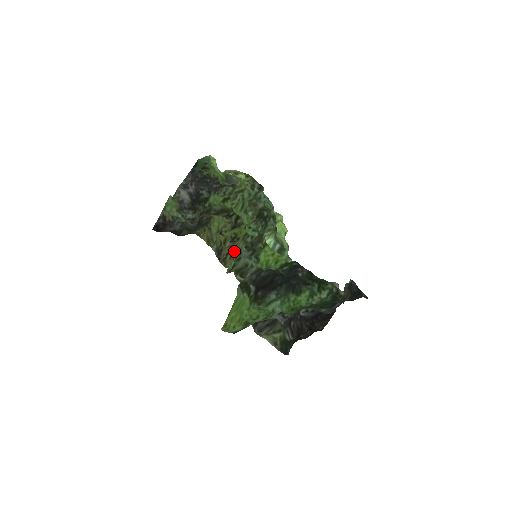
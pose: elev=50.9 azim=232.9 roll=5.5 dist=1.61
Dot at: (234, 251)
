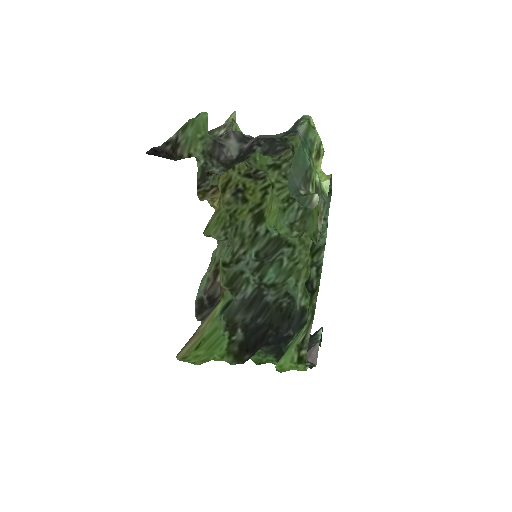
Dot at: (232, 219)
